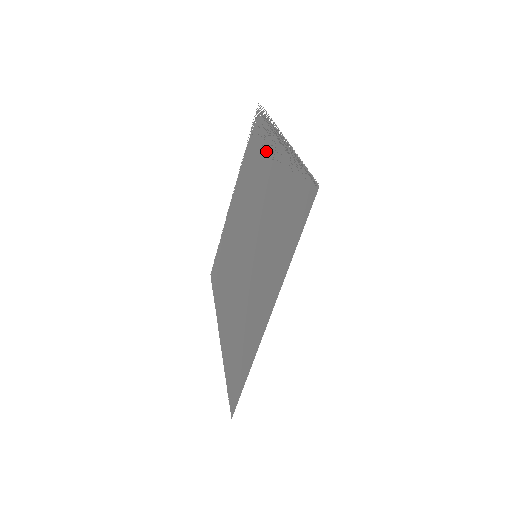
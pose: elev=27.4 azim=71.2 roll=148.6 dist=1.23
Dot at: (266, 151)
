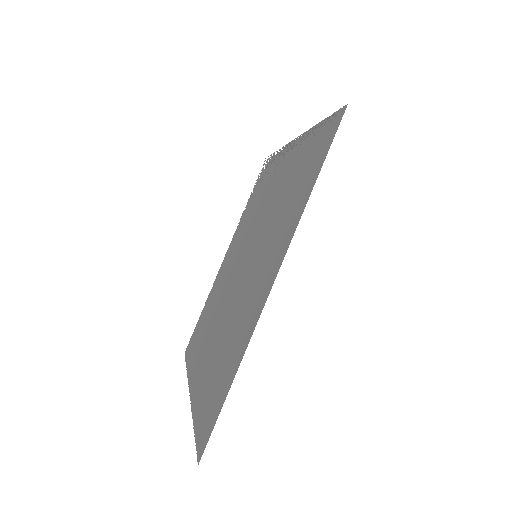
Dot at: (274, 172)
